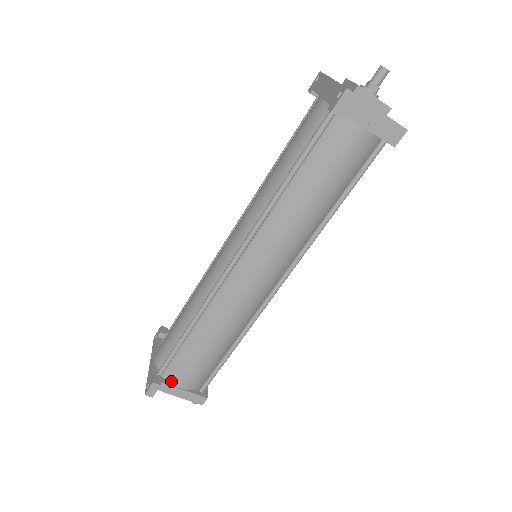
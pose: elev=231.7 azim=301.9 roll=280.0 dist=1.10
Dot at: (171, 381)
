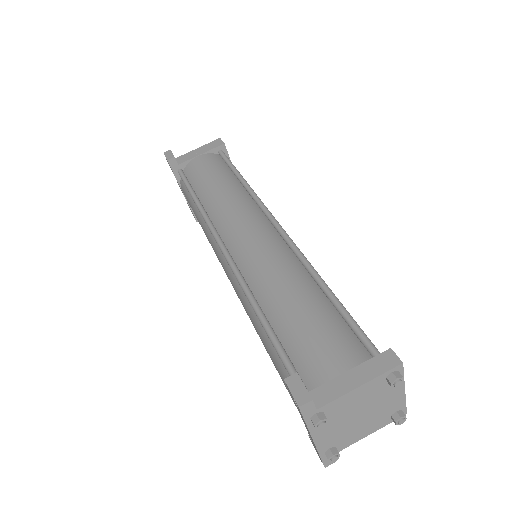
Dot at: (323, 381)
